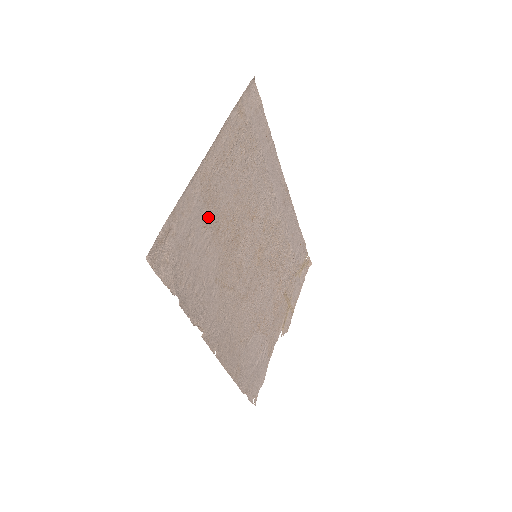
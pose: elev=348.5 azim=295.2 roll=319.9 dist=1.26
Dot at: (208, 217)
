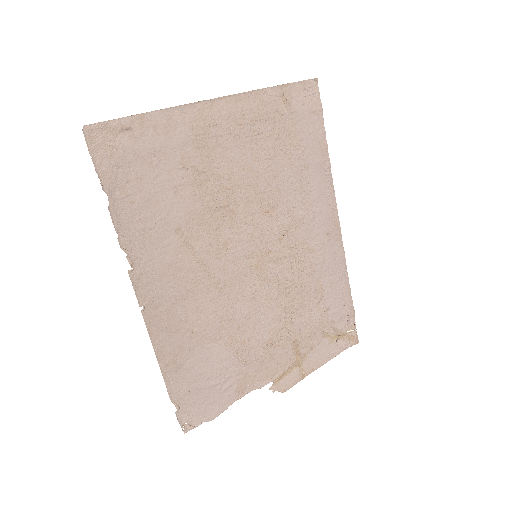
Dot at: (192, 158)
